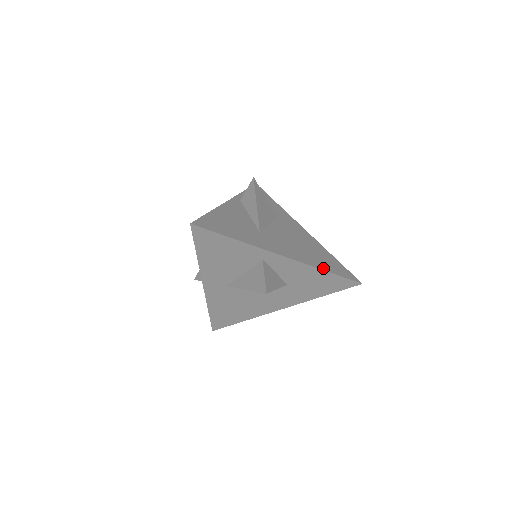
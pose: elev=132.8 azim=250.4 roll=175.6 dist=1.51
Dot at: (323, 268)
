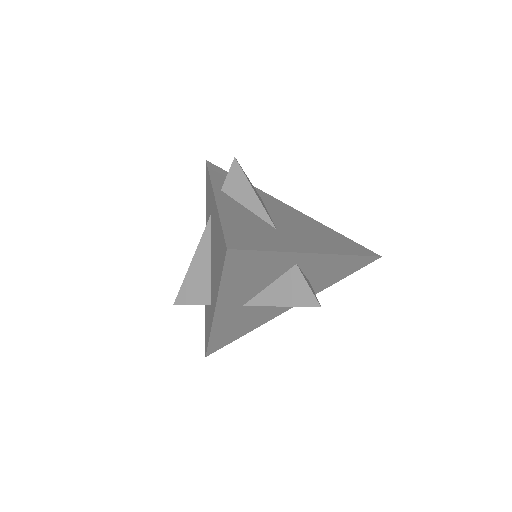
Dot at: (350, 253)
